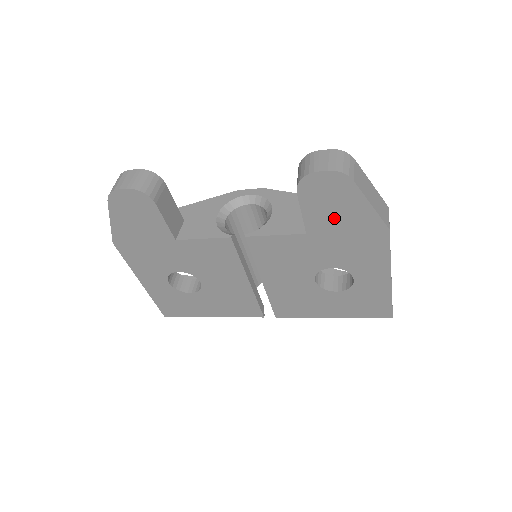
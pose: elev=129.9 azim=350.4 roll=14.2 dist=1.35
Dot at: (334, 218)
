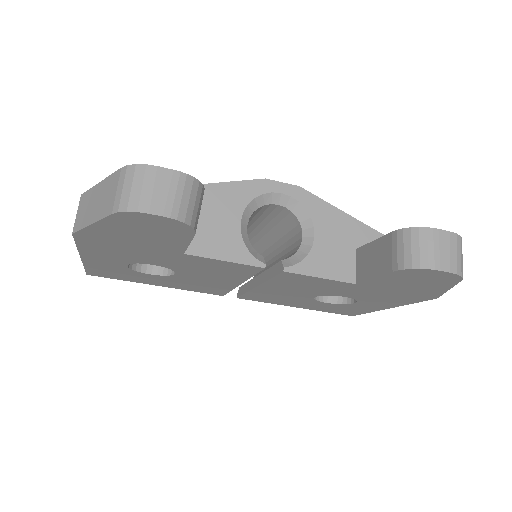
Dot at: (401, 286)
